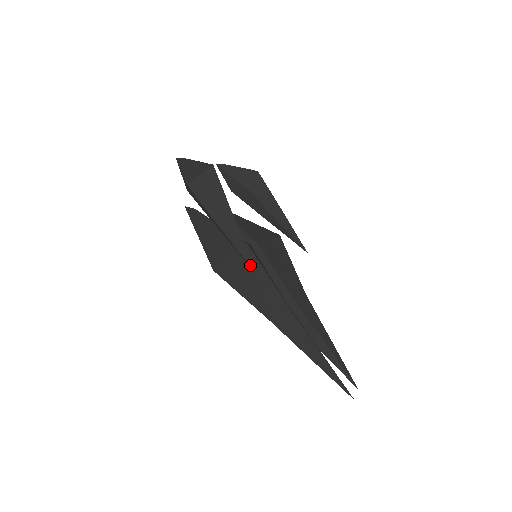
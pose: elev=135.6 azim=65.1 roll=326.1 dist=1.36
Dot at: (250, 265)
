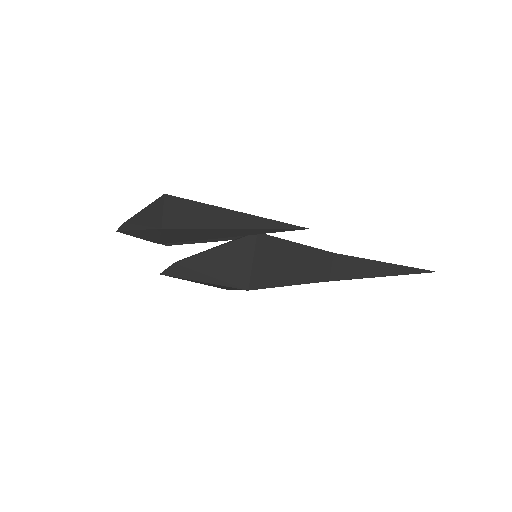
Dot at: (291, 228)
